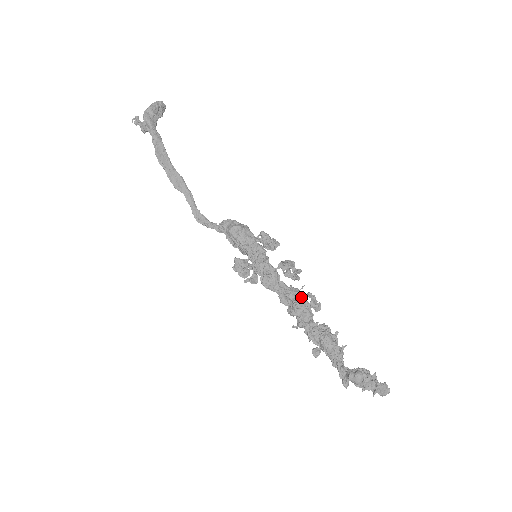
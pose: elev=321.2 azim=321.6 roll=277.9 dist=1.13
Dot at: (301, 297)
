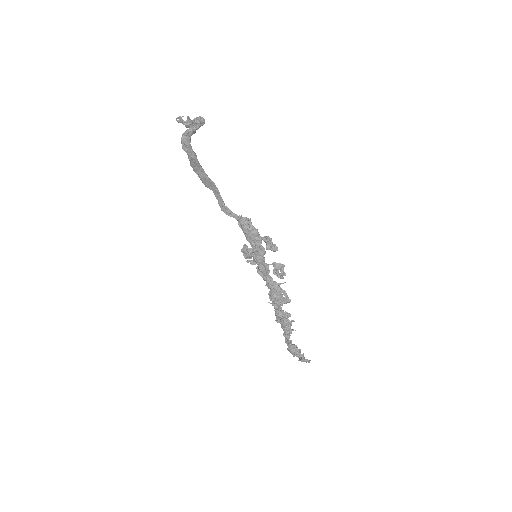
Dot at: (279, 291)
